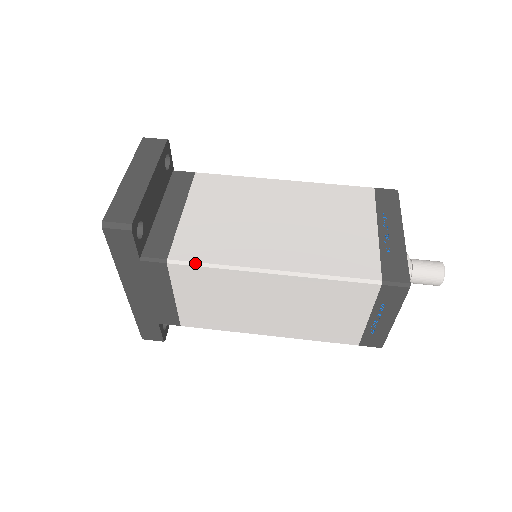
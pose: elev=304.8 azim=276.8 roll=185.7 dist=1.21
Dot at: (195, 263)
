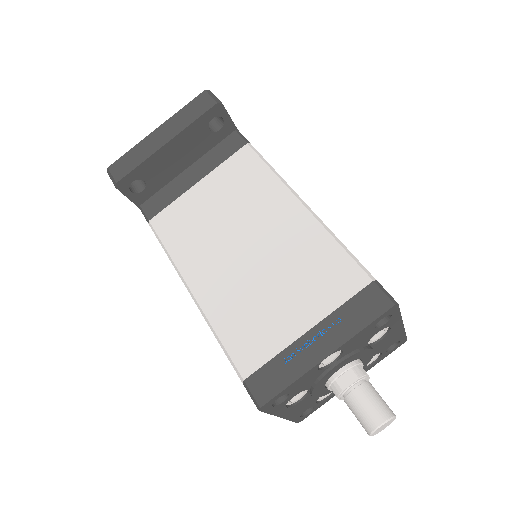
Dot at: (159, 238)
